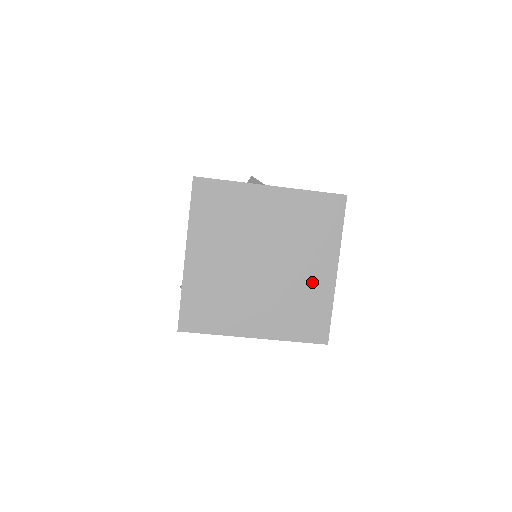
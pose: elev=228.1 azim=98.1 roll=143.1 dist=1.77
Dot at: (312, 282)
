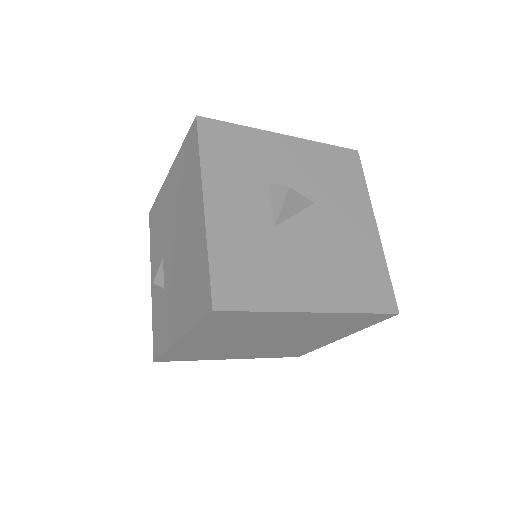
Dot at: (311, 343)
